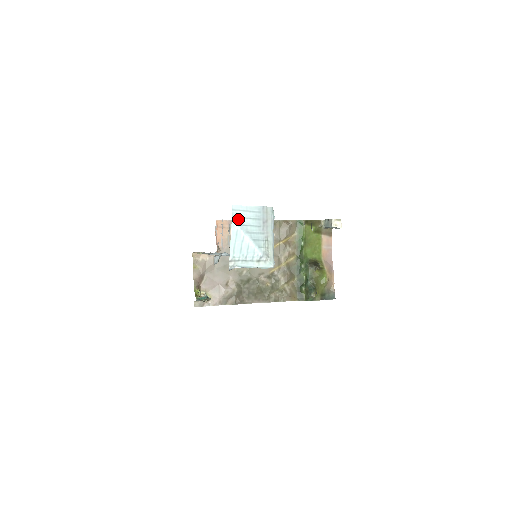
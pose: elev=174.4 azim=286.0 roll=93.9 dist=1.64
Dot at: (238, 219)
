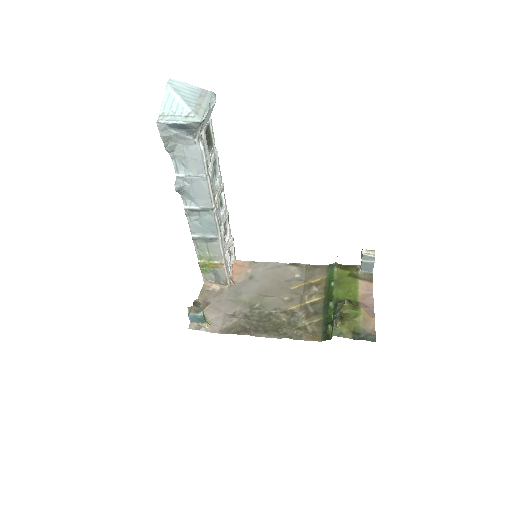
Dot at: (173, 86)
